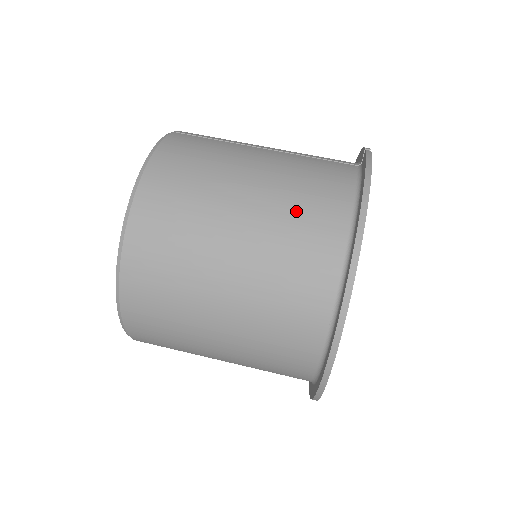
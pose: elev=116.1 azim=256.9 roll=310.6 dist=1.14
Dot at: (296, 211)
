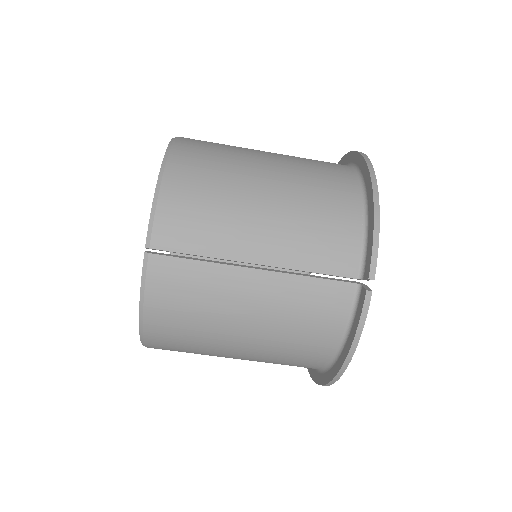
Dot at: (287, 350)
